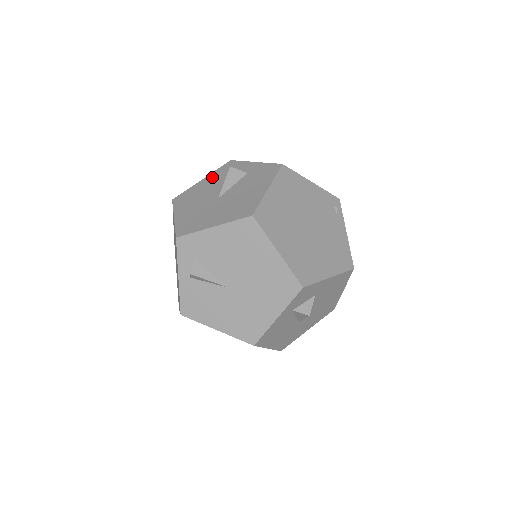
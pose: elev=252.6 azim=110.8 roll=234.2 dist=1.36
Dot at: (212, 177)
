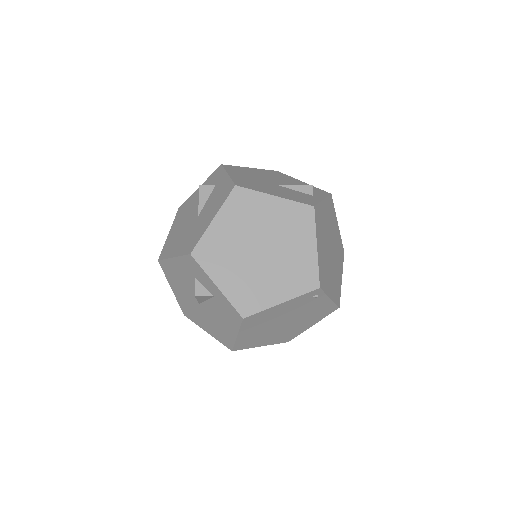
Dot at: (181, 266)
